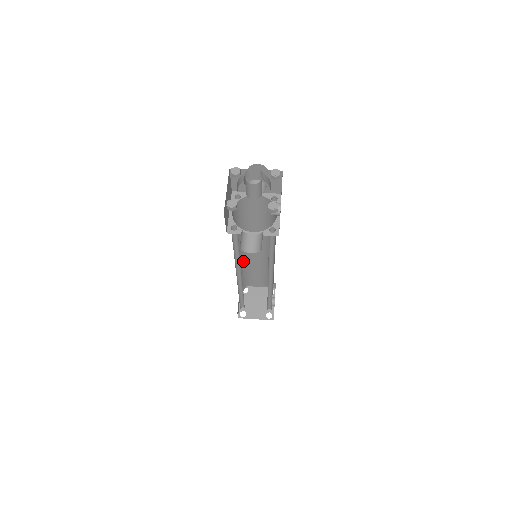
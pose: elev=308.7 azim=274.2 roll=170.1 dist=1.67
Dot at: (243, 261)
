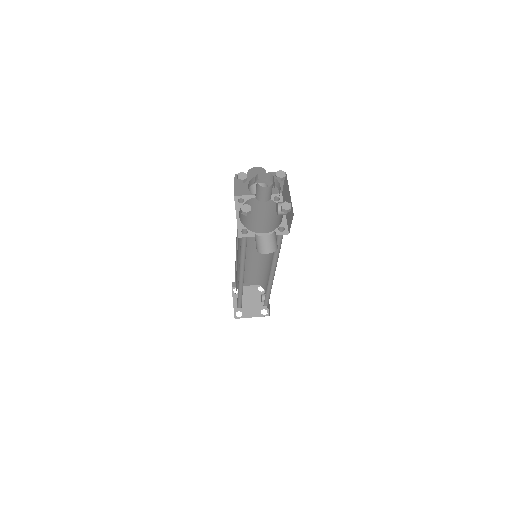
Dot at: (239, 262)
